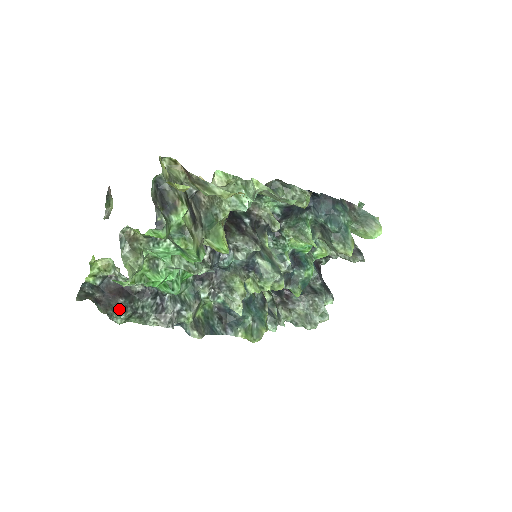
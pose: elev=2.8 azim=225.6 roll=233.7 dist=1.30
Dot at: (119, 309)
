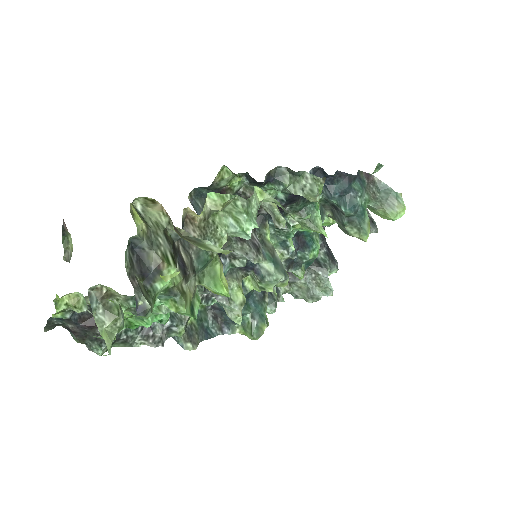
Dot at: (98, 339)
